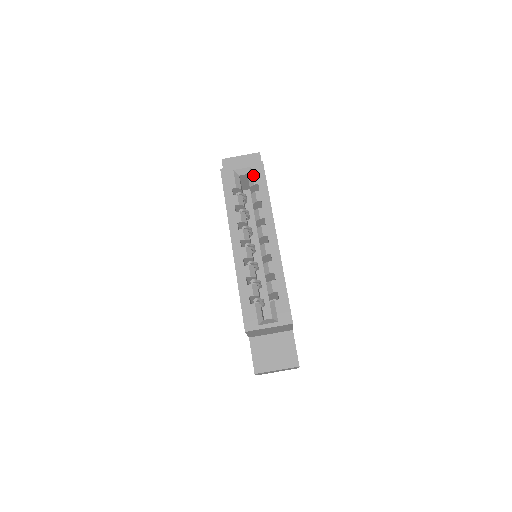
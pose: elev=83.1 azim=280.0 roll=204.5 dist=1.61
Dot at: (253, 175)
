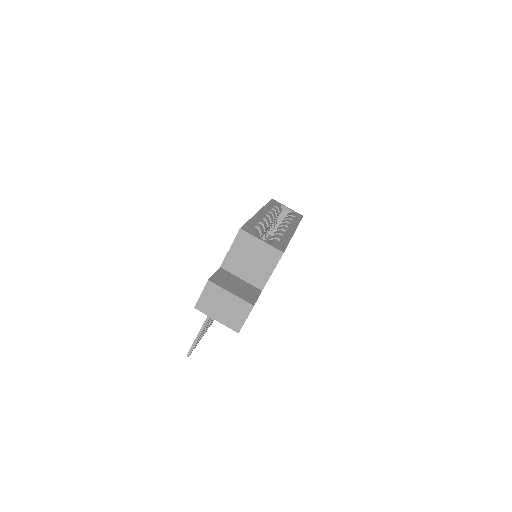
Dot at: (293, 213)
